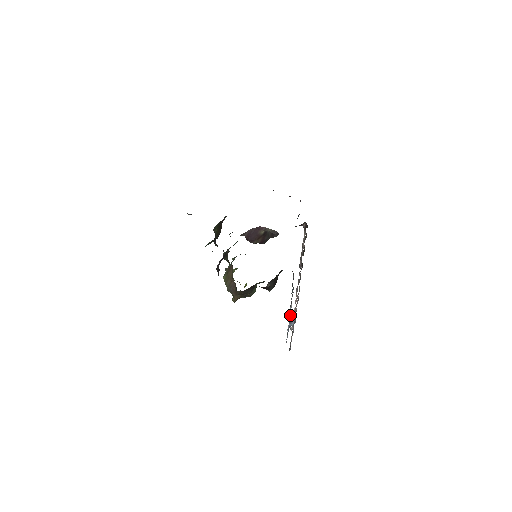
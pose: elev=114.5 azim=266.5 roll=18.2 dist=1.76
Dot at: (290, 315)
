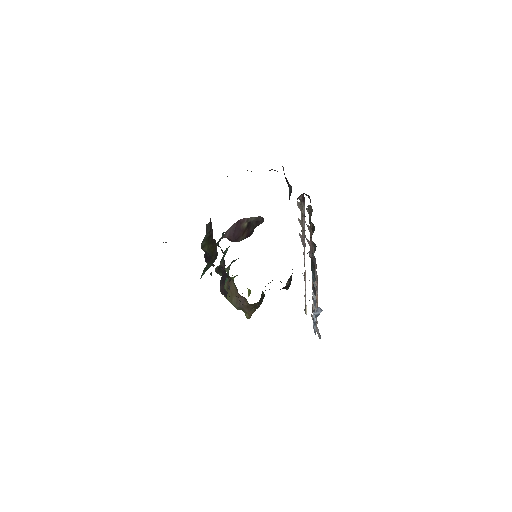
Dot at: (313, 304)
